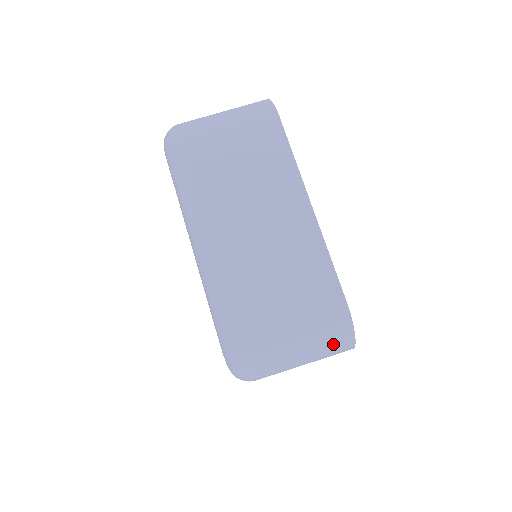
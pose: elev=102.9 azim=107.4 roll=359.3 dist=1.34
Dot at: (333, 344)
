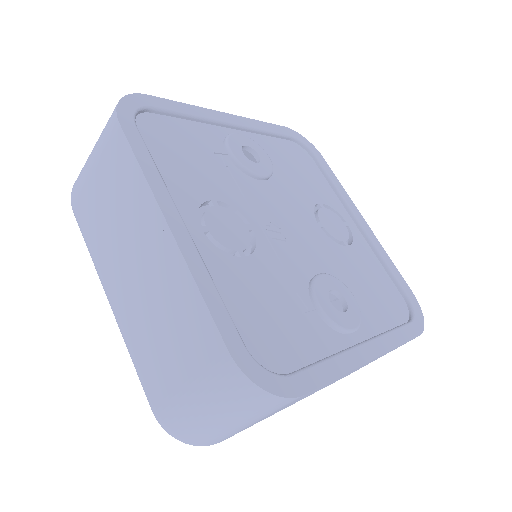
Dot at: occluded
